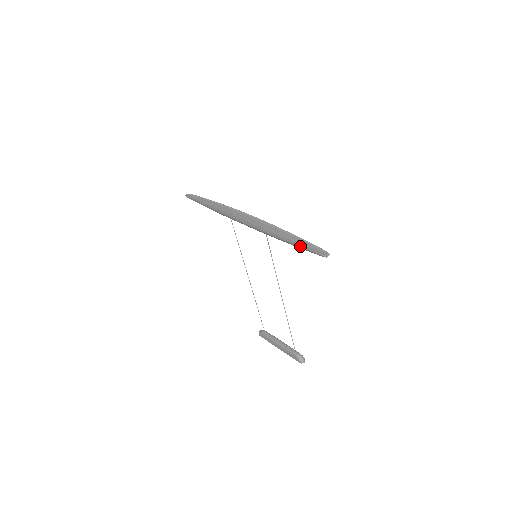
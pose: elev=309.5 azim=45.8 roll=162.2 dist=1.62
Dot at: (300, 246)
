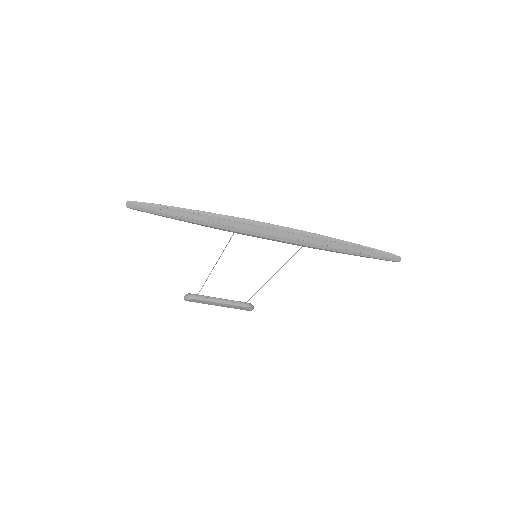
Dot at: (370, 257)
